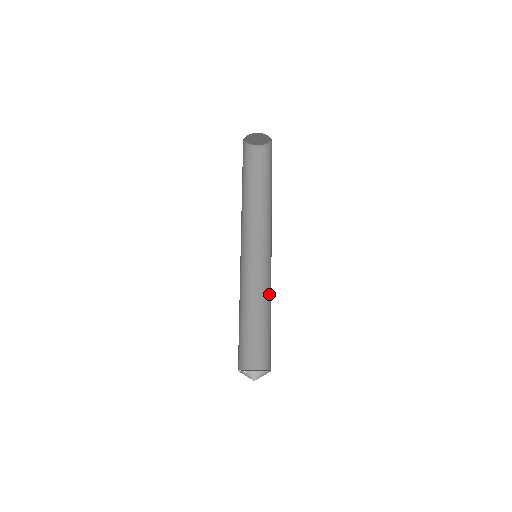
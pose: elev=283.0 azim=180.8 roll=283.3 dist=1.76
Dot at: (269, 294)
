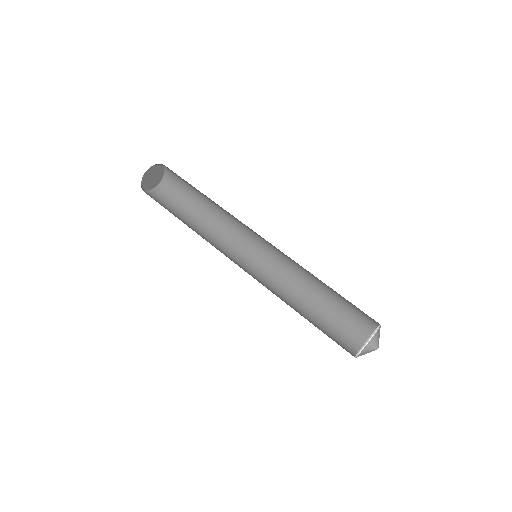
Dot at: (302, 267)
